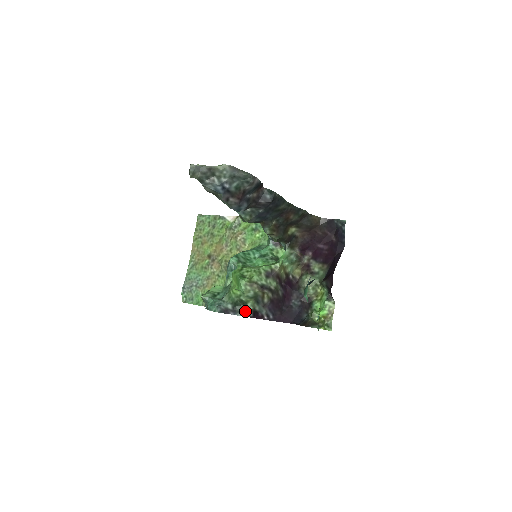
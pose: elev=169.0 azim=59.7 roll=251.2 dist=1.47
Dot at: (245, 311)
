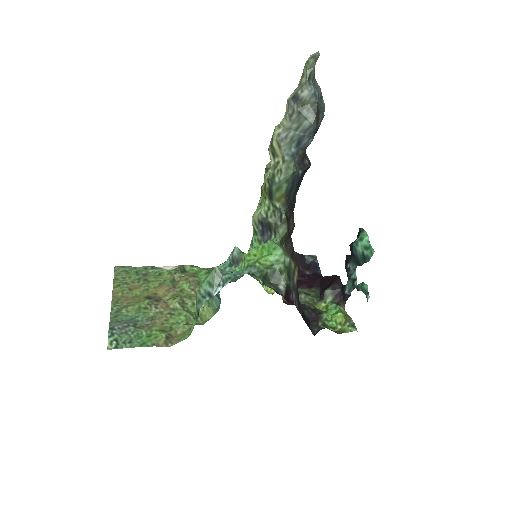
Dot at: (276, 289)
